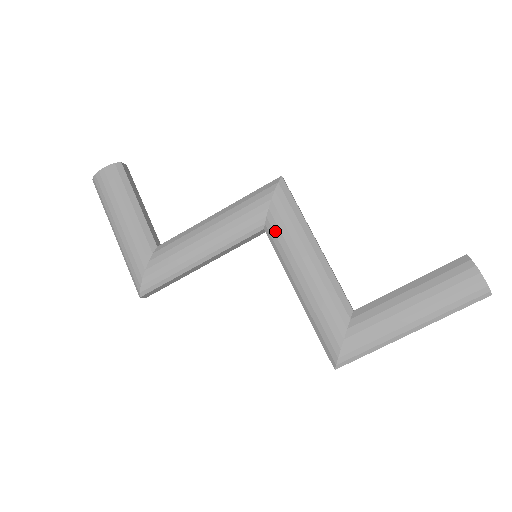
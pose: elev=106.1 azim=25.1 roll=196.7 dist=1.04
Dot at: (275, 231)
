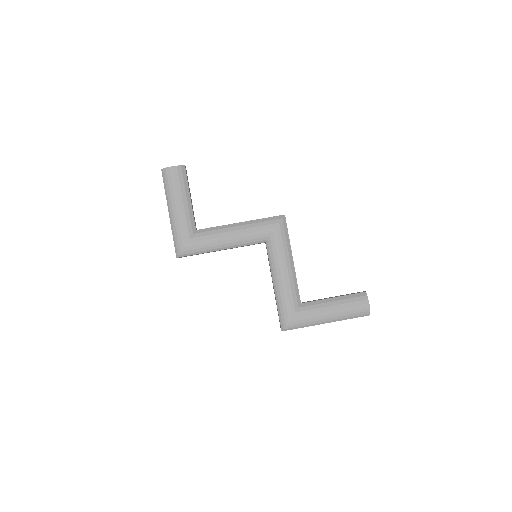
Dot at: (272, 246)
